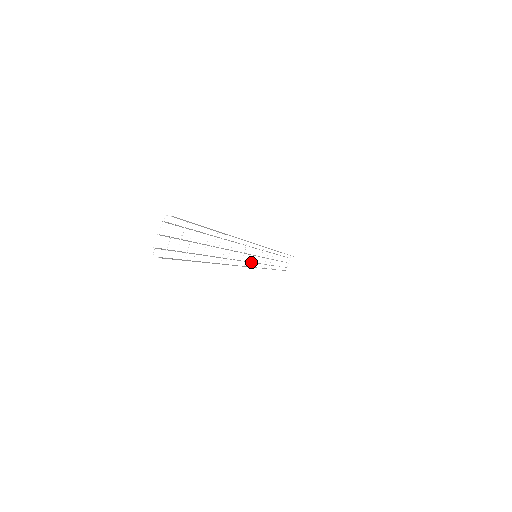
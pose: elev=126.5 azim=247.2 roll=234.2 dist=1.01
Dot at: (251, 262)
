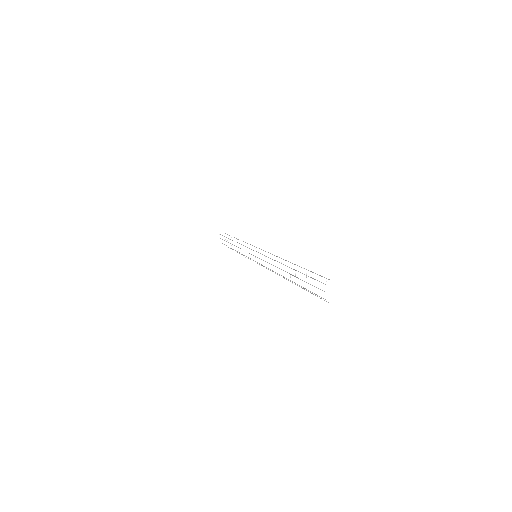
Dot at: occluded
